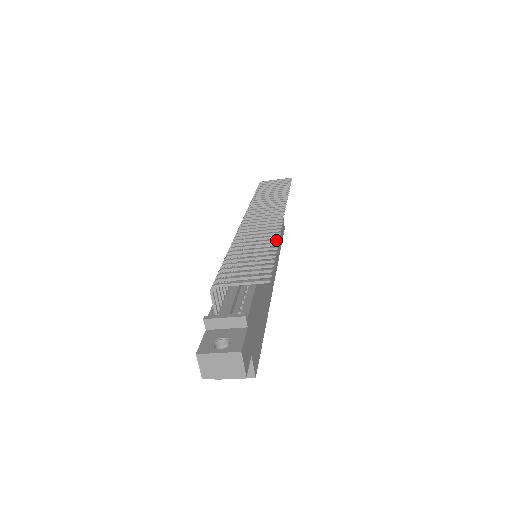
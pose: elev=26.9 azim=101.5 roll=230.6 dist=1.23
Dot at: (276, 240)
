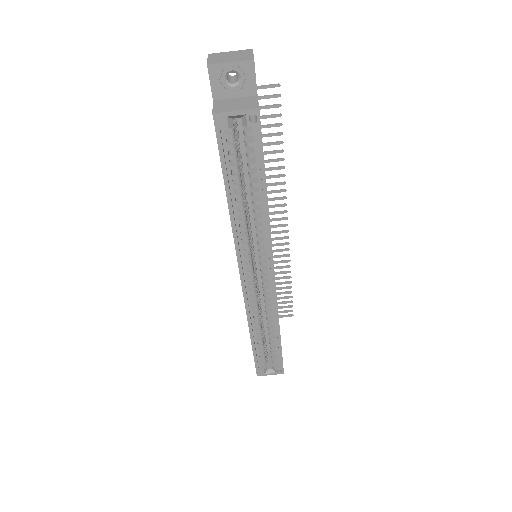
Dot at: (282, 166)
